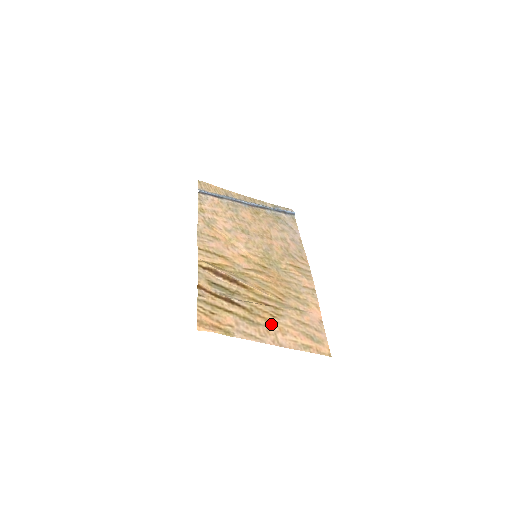
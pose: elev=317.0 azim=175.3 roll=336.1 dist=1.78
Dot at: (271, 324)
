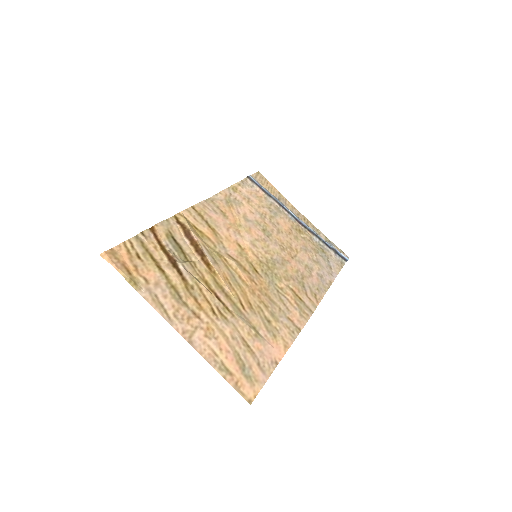
Dot at: (202, 316)
